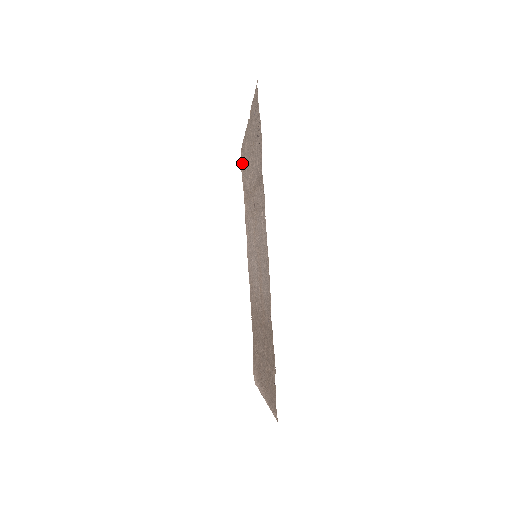
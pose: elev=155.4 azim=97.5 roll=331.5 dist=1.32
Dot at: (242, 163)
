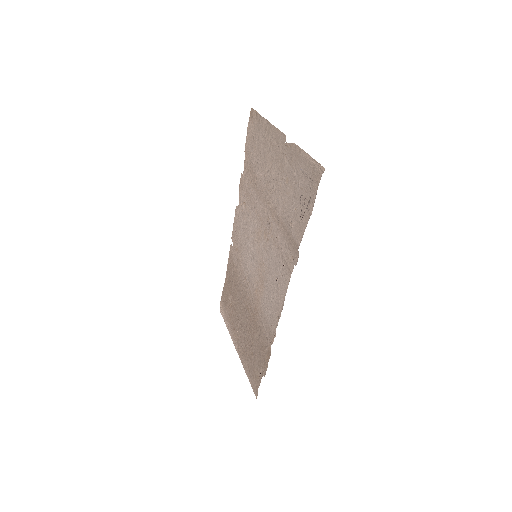
Dot at: (252, 129)
